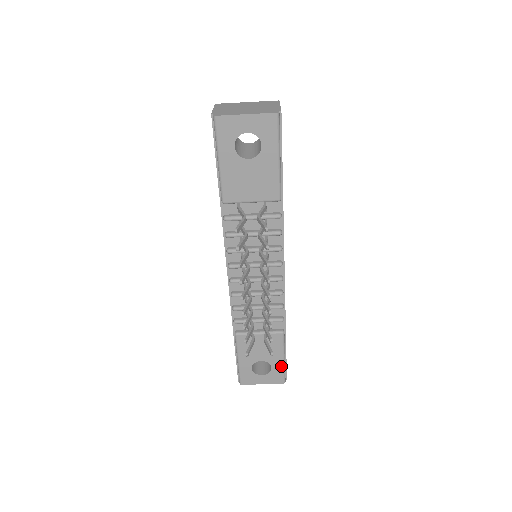
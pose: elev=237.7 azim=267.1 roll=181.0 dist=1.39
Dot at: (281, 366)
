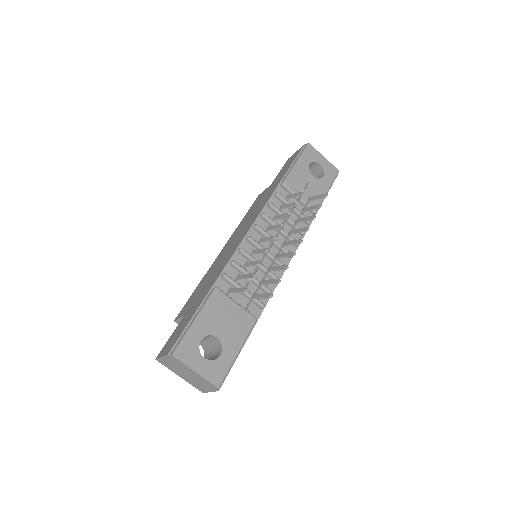
Dot at: (231, 360)
